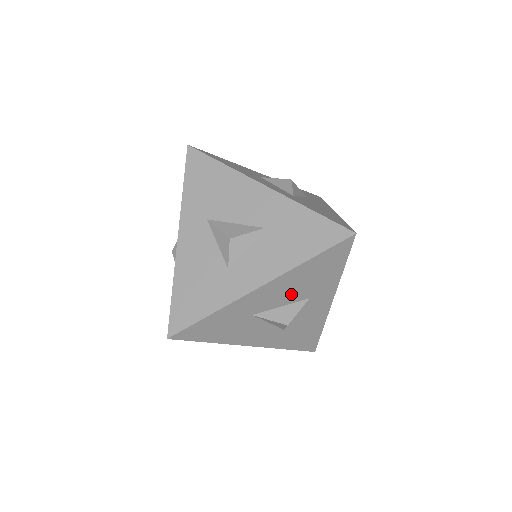
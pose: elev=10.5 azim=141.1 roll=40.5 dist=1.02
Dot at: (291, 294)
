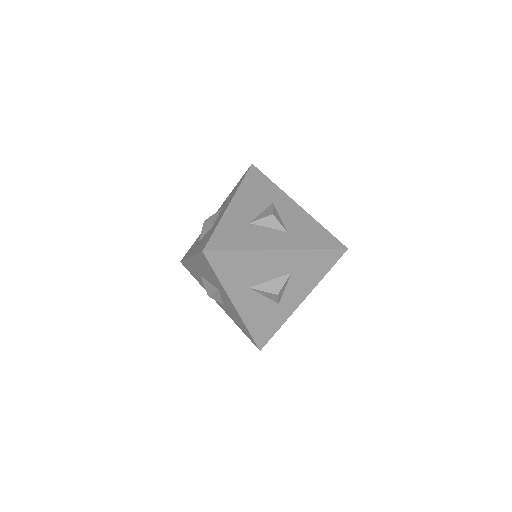
Dot at: occluded
